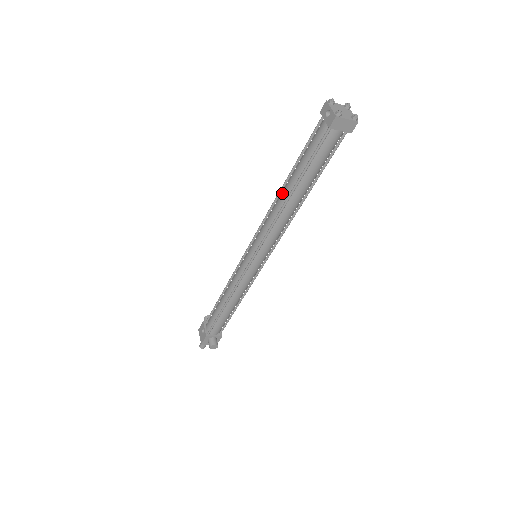
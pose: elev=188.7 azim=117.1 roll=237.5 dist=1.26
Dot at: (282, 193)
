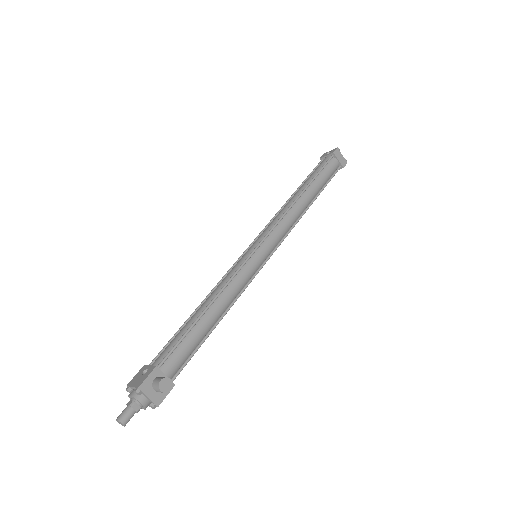
Dot at: (292, 197)
